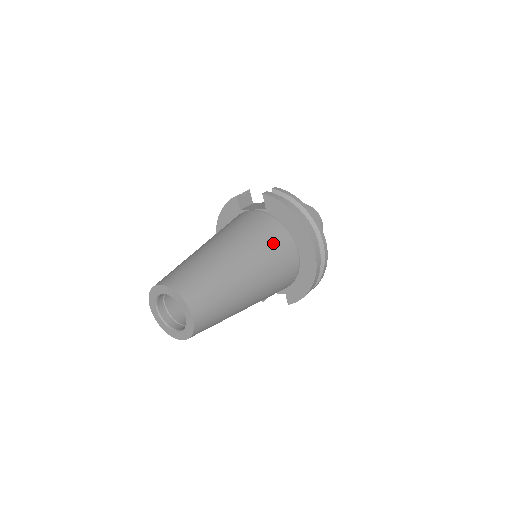
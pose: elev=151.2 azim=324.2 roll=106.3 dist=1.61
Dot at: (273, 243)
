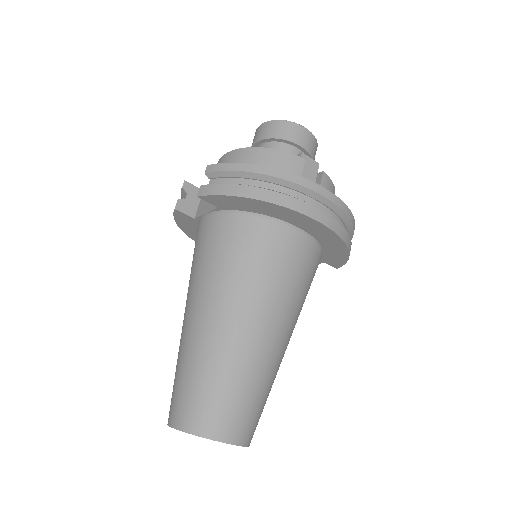
Dot at: (258, 256)
